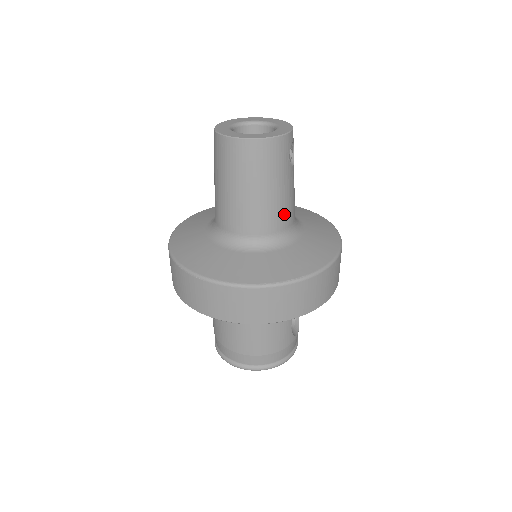
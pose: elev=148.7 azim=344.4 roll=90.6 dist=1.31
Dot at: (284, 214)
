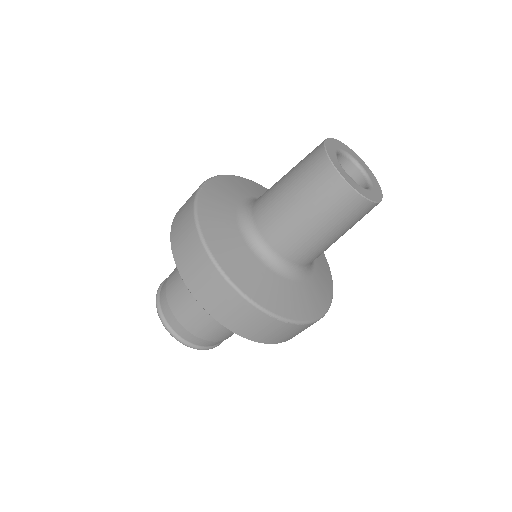
Dot at: occluded
